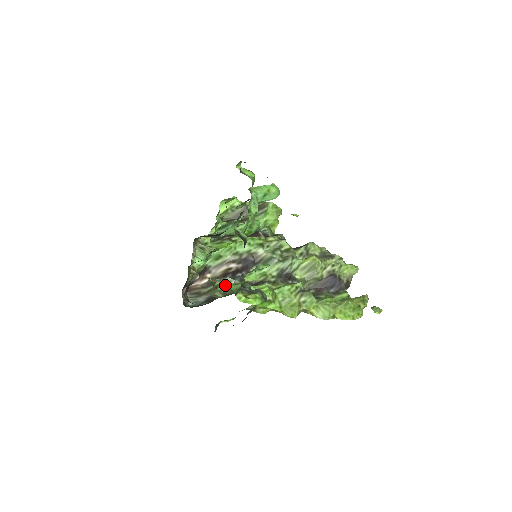
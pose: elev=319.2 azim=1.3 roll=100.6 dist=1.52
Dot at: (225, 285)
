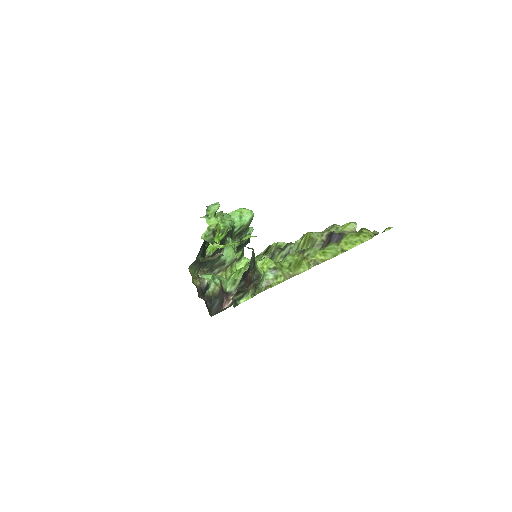
Dot at: (214, 258)
